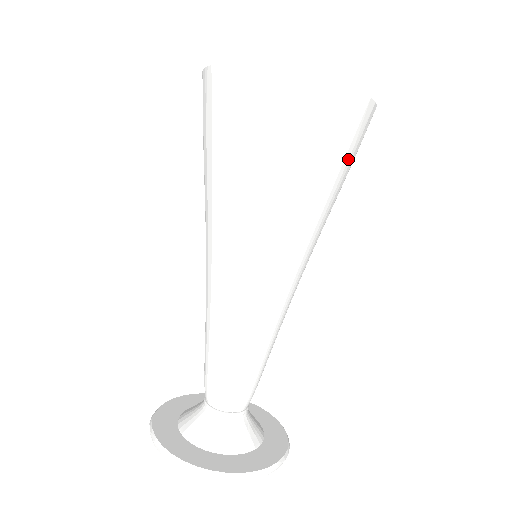
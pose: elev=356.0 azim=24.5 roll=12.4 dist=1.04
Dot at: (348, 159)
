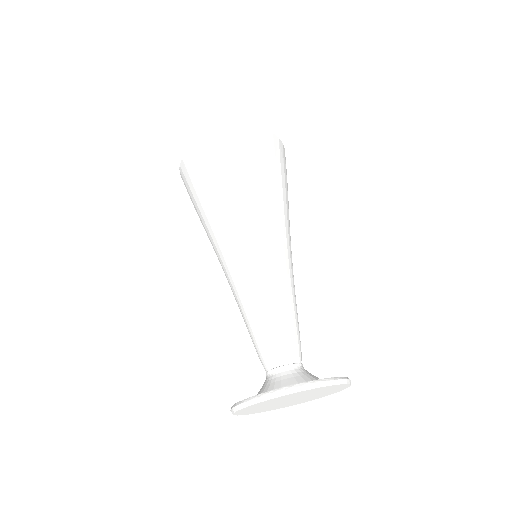
Dot at: (273, 165)
